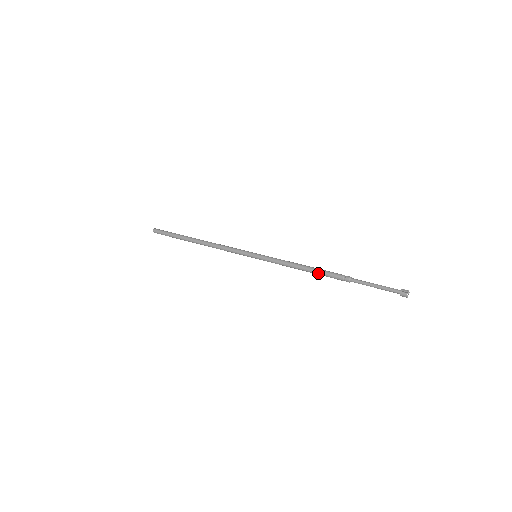
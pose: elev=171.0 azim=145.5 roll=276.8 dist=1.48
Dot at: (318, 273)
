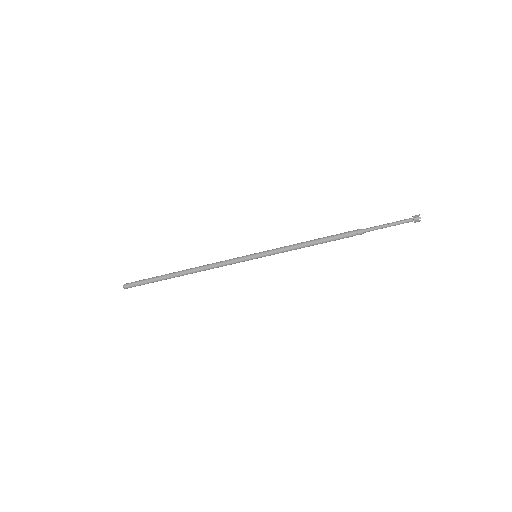
Dot at: (328, 240)
